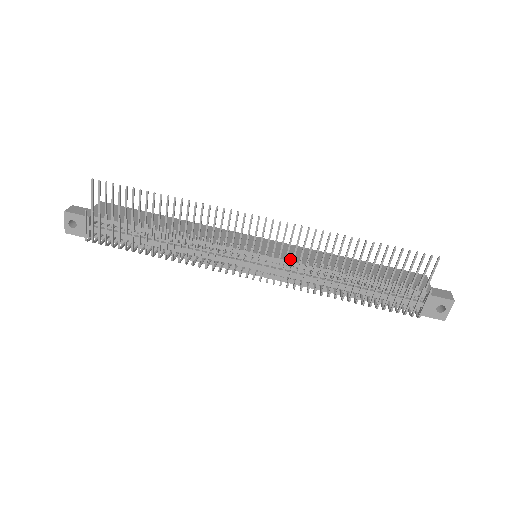
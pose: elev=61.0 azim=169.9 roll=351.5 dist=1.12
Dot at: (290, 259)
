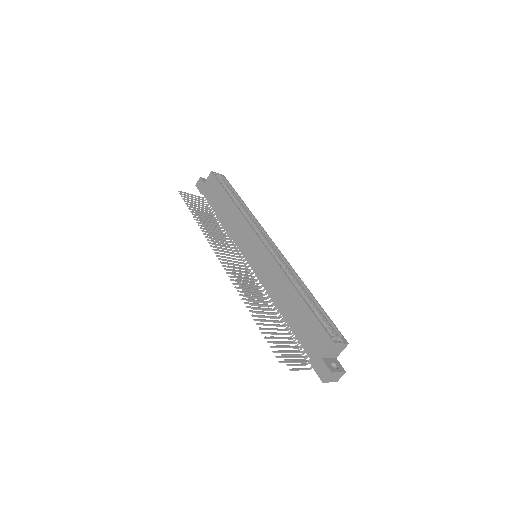
Dot at: (259, 276)
